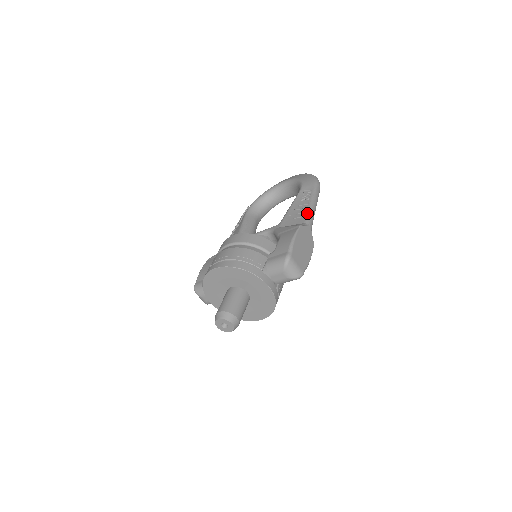
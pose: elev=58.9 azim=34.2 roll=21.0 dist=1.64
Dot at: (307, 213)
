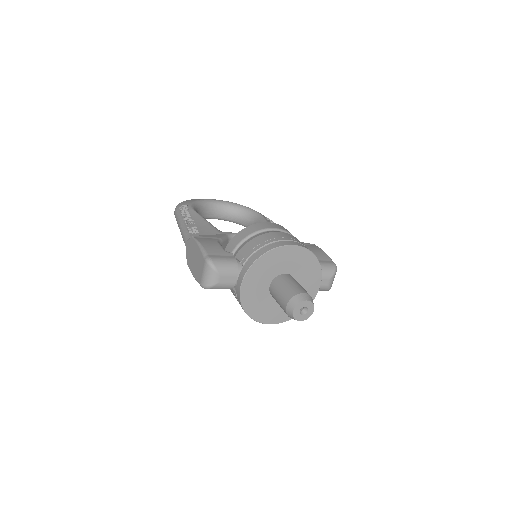
Dot at: occluded
